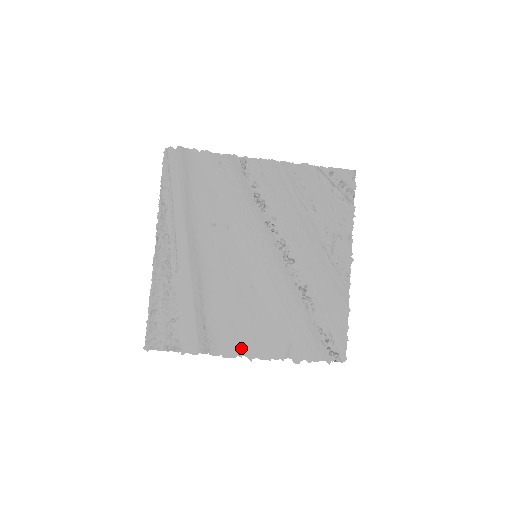
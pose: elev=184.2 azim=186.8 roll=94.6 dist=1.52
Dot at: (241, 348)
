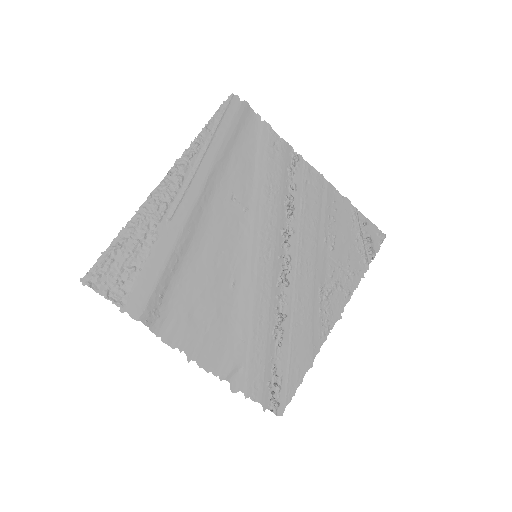
Dot at: (186, 342)
